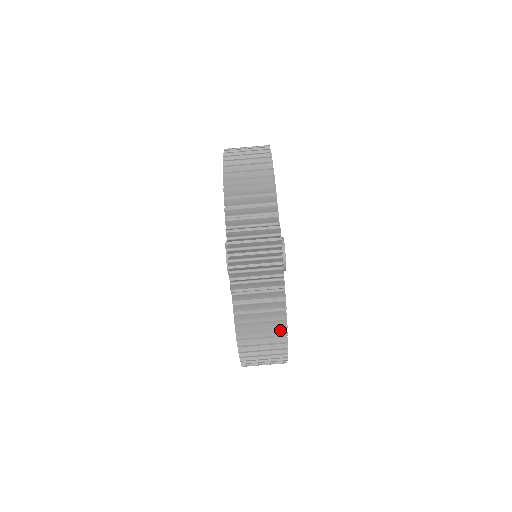
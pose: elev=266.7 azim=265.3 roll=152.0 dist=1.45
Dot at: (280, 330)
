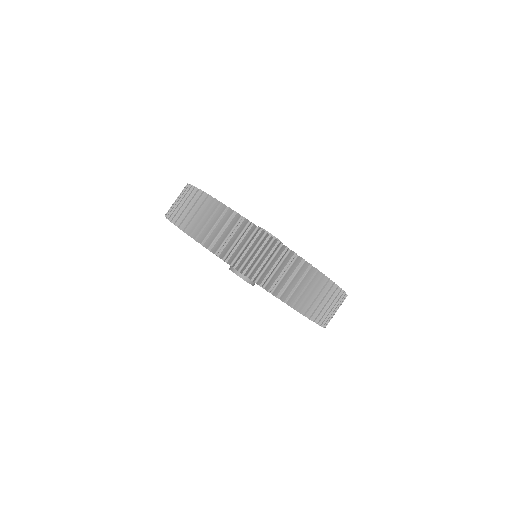
Dot at: (331, 288)
